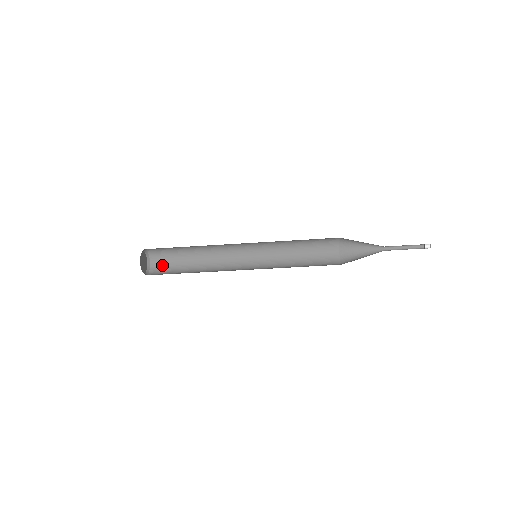
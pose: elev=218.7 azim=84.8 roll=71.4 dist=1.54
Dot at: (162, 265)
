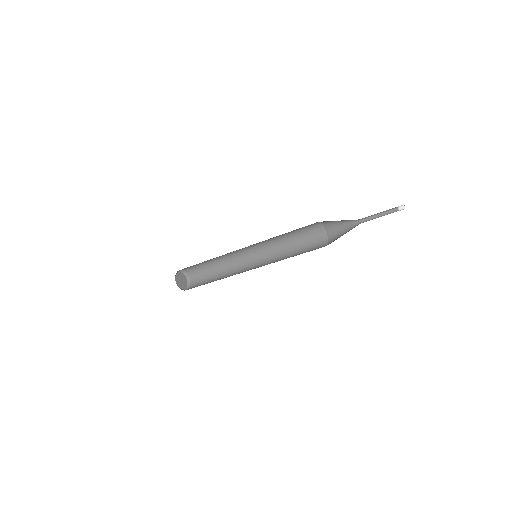
Dot at: (194, 271)
